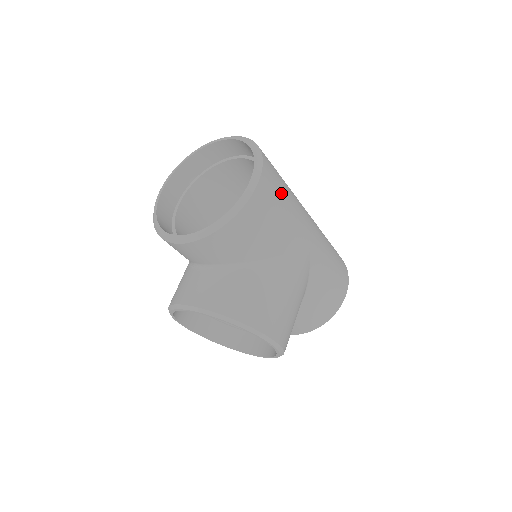
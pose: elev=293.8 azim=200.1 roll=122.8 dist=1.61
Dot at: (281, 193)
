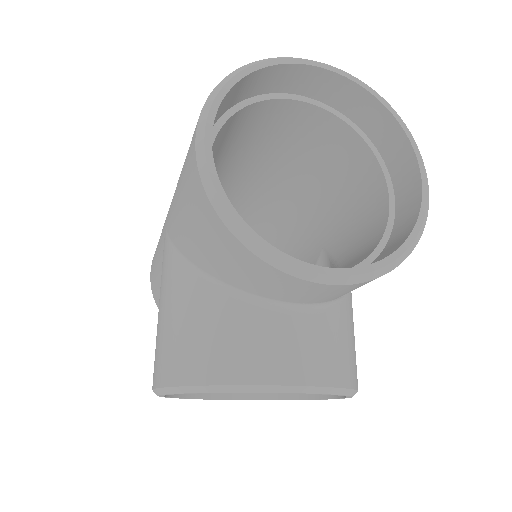
Dot at: occluded
